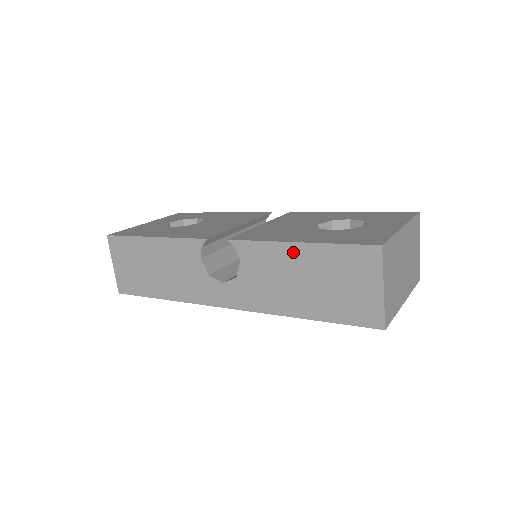
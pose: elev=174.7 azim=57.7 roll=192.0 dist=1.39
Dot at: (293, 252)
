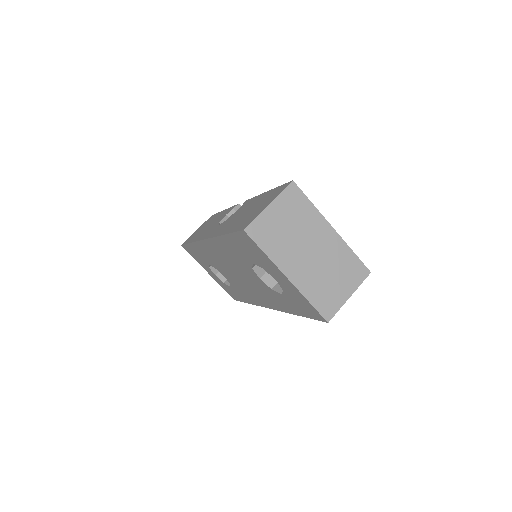
Dot at: (259, 198)
